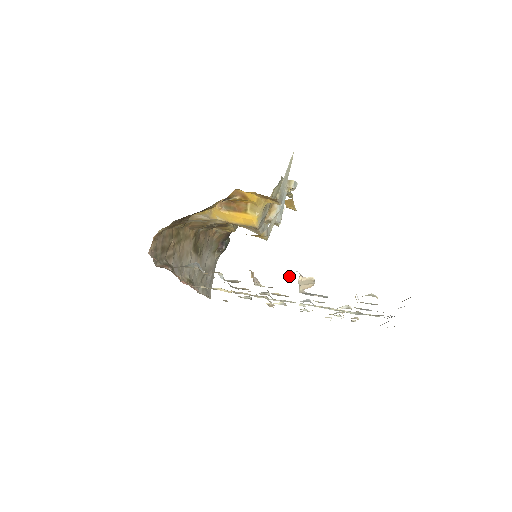
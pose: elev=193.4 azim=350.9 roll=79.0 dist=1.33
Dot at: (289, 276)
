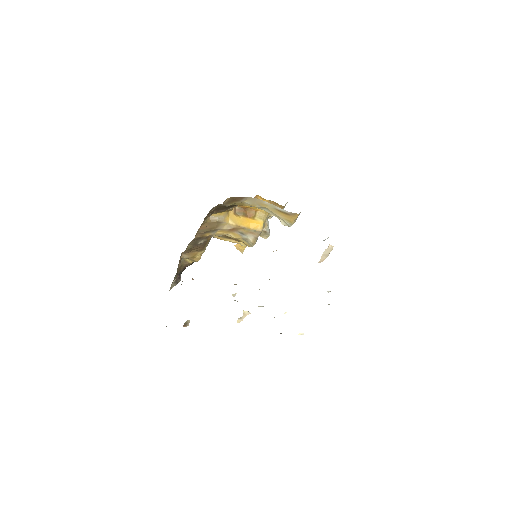
Dot at: (325, 239)
